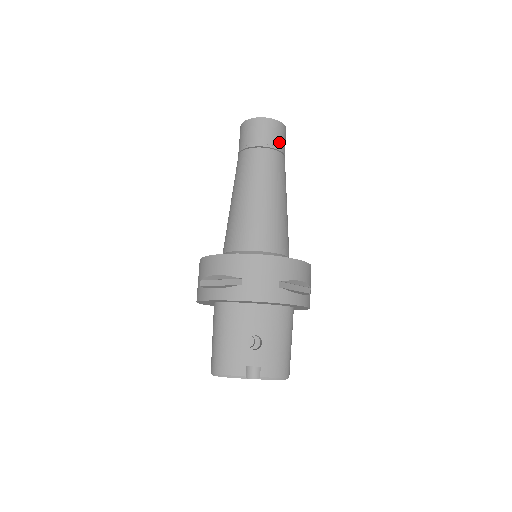
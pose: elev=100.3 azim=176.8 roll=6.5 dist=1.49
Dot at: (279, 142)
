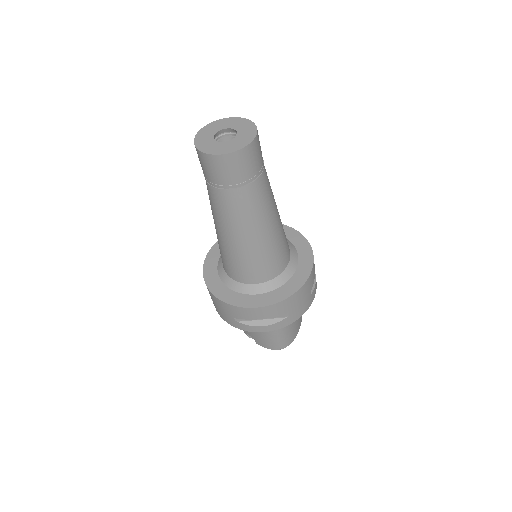
Dot at: (226, 179)
